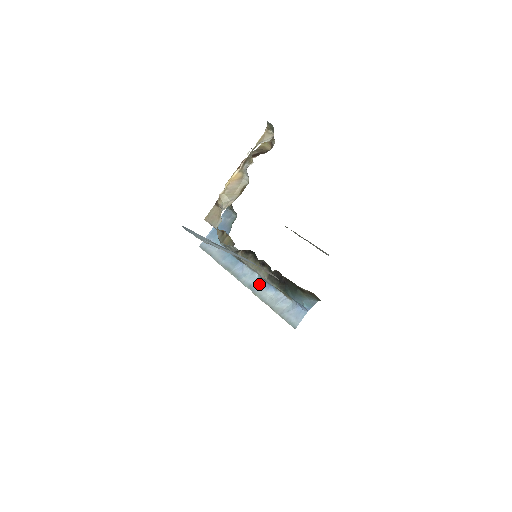
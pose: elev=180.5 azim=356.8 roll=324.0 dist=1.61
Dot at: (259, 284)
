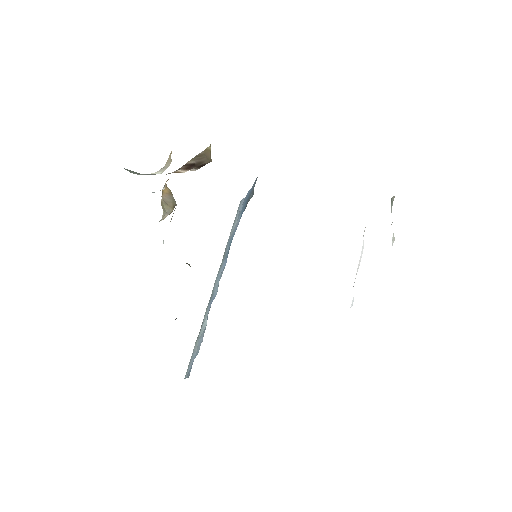
Dot at: occluded
